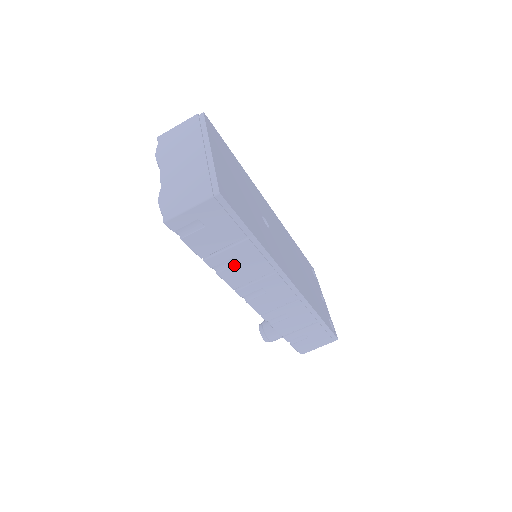
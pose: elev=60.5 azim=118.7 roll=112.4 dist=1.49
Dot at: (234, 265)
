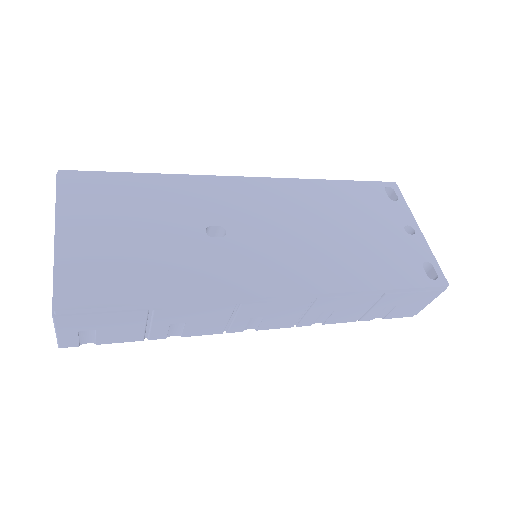
Dot at: (184, 326)
